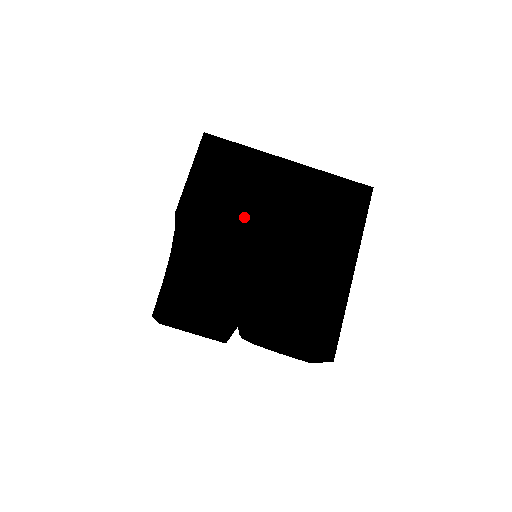
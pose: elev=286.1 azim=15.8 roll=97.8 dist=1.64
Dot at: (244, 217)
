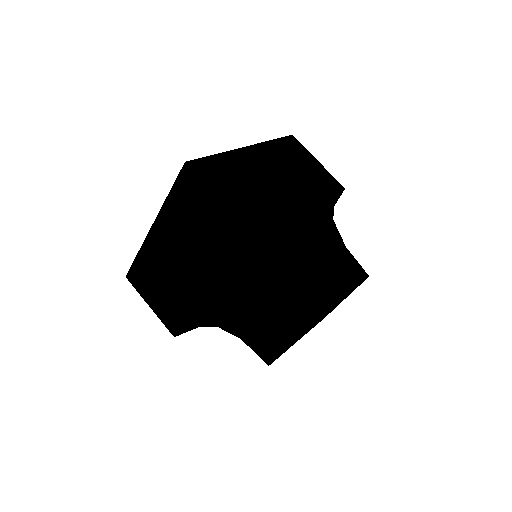
Dot at: (186, 295)
